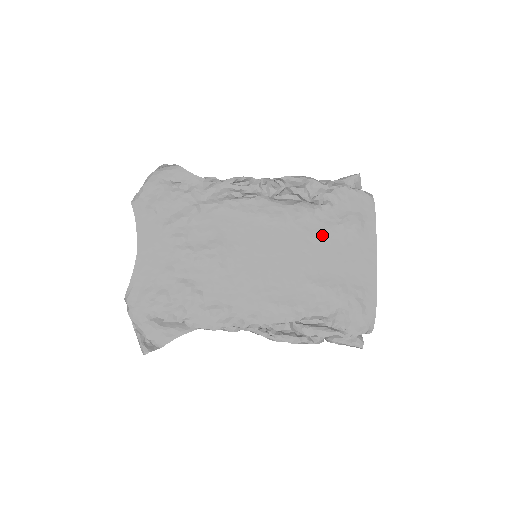
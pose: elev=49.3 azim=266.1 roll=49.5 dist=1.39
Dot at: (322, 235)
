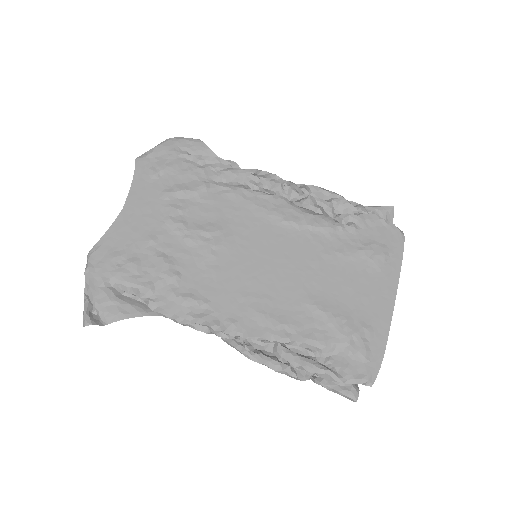
Dot at: (338, 256)
